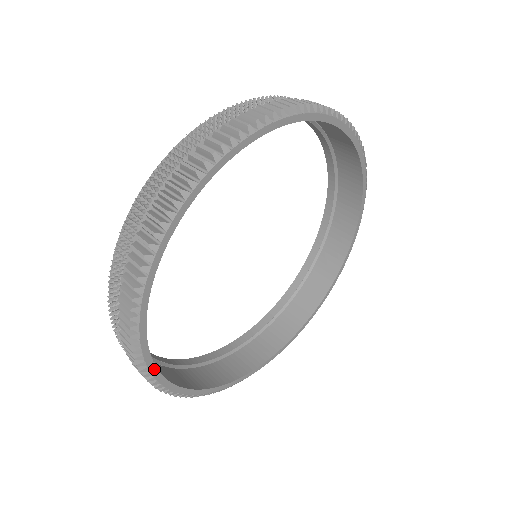
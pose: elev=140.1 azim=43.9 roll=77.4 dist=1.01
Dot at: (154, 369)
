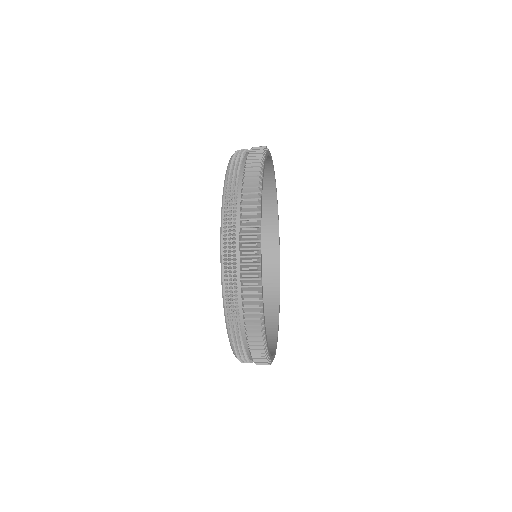
Dot at: (263, 176)
